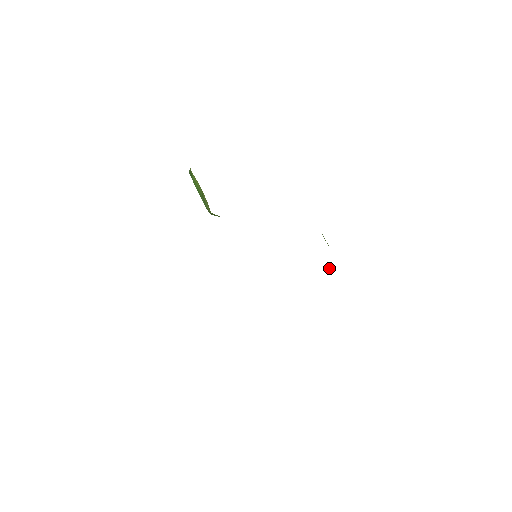
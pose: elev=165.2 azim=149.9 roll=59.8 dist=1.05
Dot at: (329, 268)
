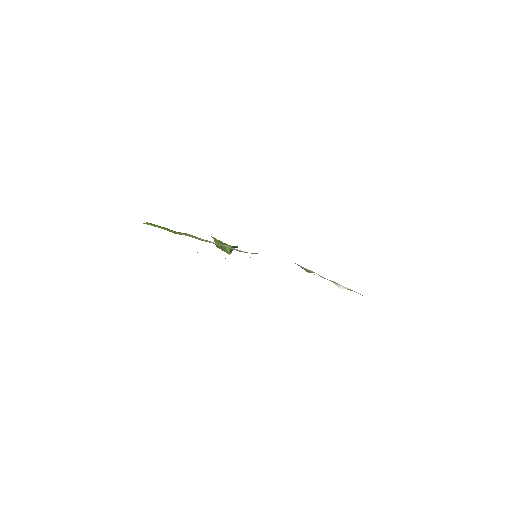
Dot at: (339, 288)
